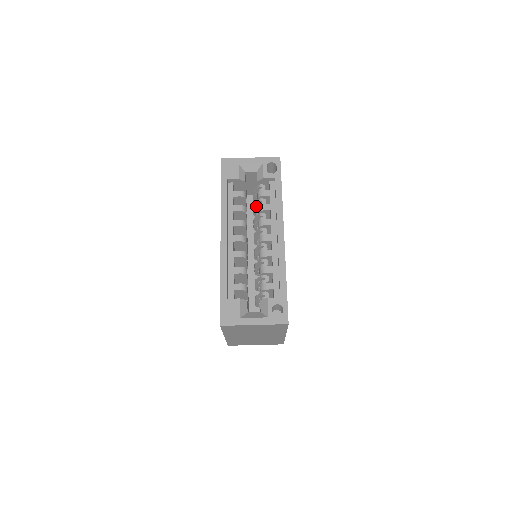
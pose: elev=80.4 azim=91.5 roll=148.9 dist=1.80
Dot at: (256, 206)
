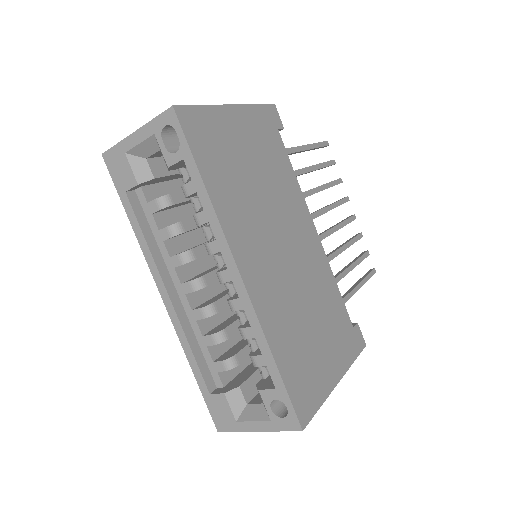
Dot at: occluded
